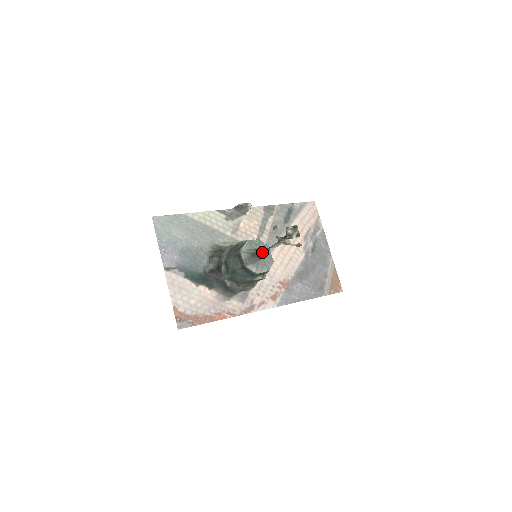
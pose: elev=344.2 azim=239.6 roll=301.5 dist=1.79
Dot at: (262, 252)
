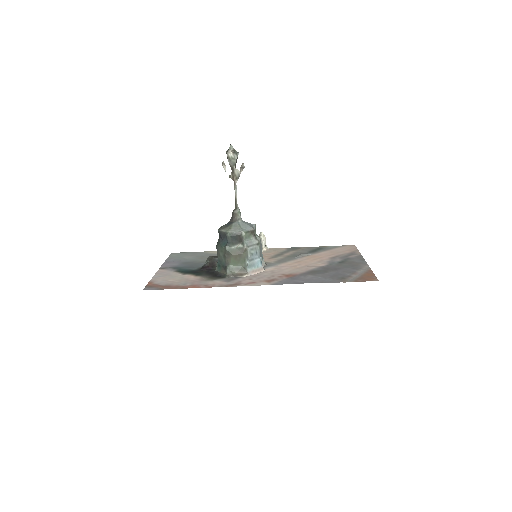
Dot at: (233, 213)
